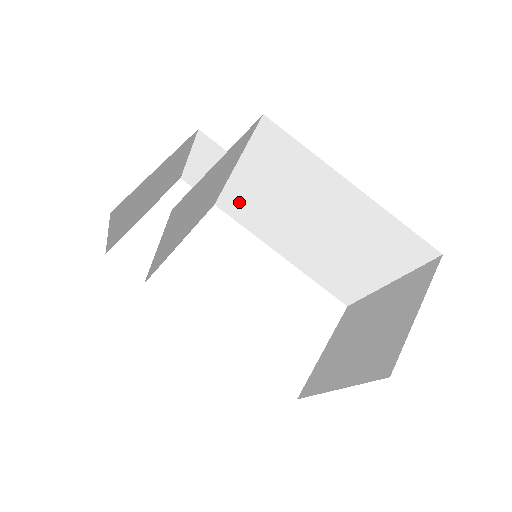
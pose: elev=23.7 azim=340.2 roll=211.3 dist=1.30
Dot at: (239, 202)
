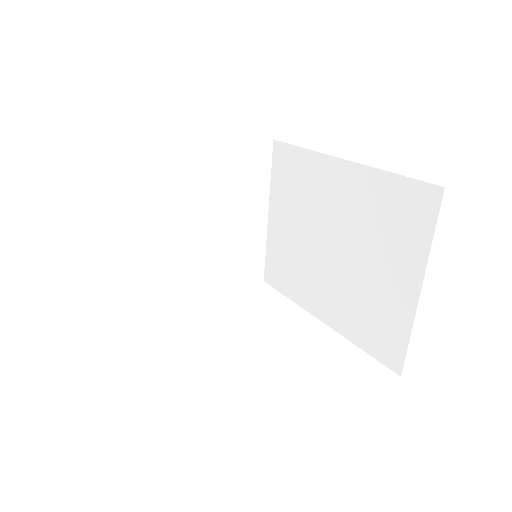
Dot at: (278, 261)
